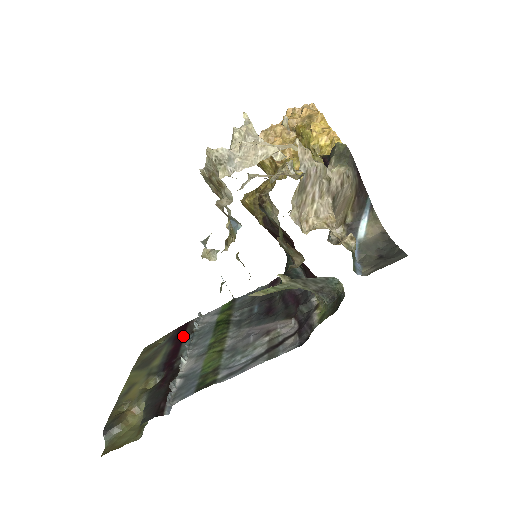
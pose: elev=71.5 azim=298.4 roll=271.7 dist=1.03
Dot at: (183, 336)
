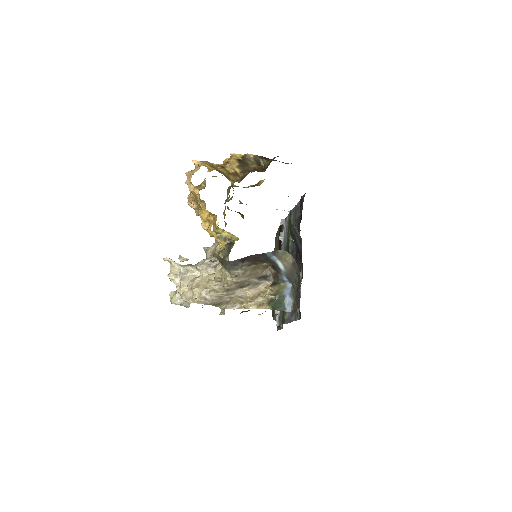
Dot at: (280, 244)
